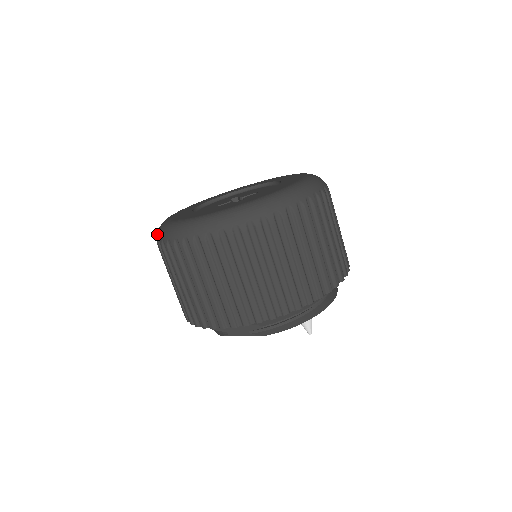
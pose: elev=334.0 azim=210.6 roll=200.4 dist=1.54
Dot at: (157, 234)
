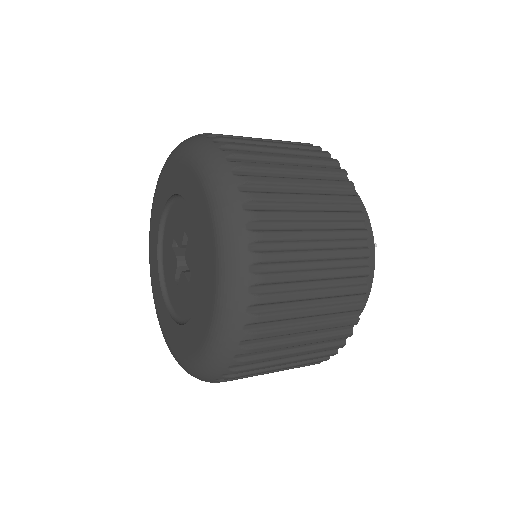
Dot at: occluded
